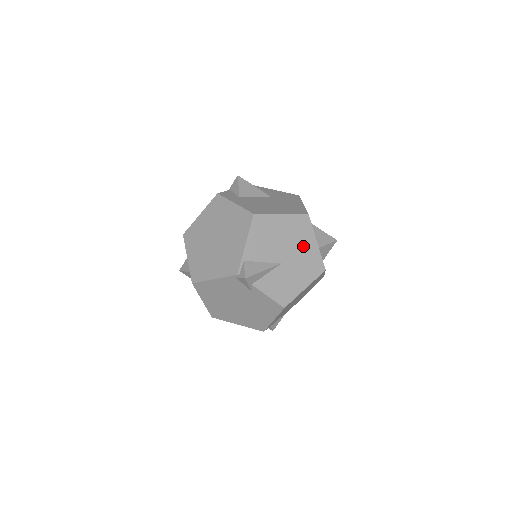
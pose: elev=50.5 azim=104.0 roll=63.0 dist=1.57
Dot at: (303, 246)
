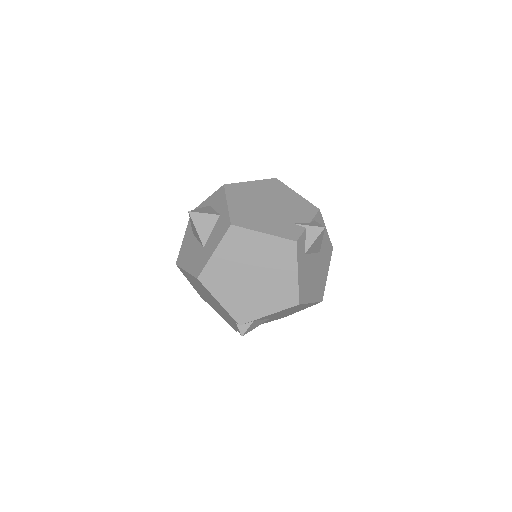
Dot at: occluded
